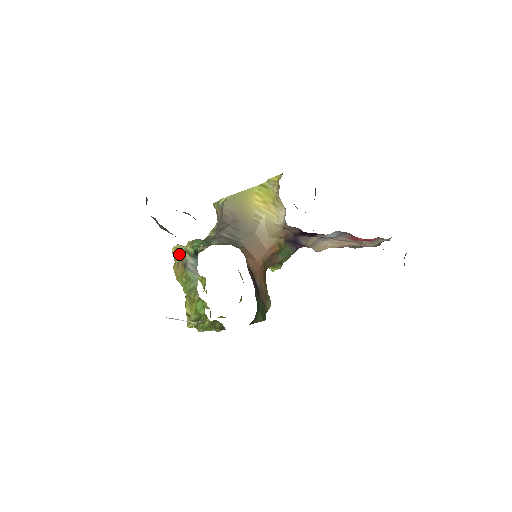
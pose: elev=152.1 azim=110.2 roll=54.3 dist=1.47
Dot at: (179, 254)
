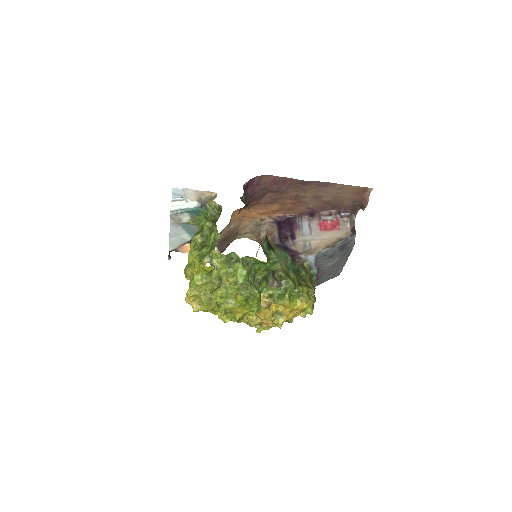
Dot at: occluded
